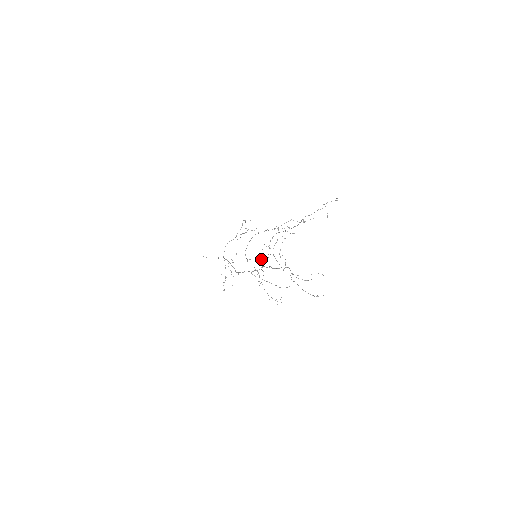
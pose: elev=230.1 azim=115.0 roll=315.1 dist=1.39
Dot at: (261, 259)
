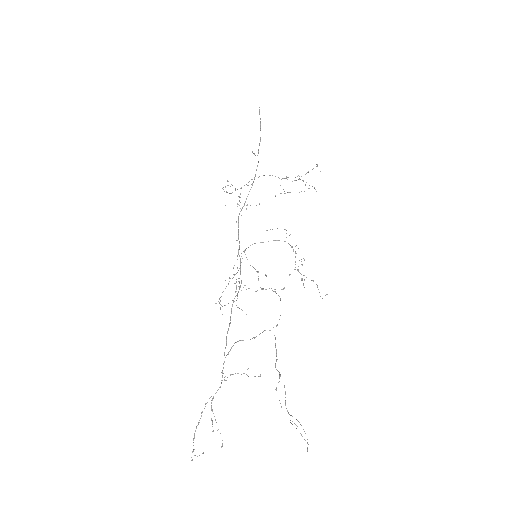
Dot at: occluded
